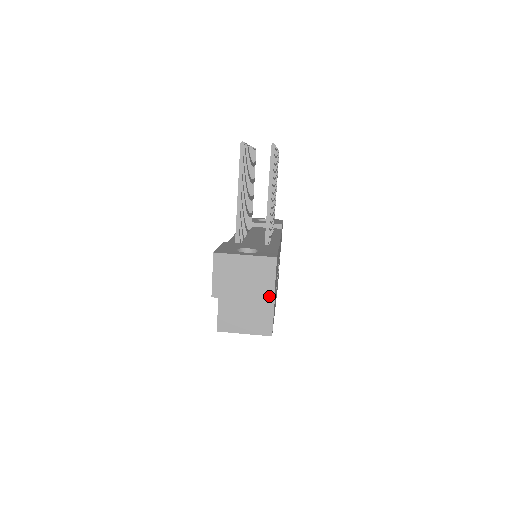
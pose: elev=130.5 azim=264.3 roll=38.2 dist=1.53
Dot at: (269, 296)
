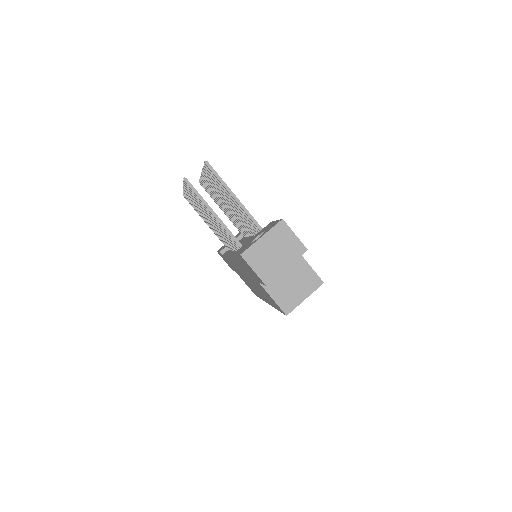
Dot at: (301, 249)
